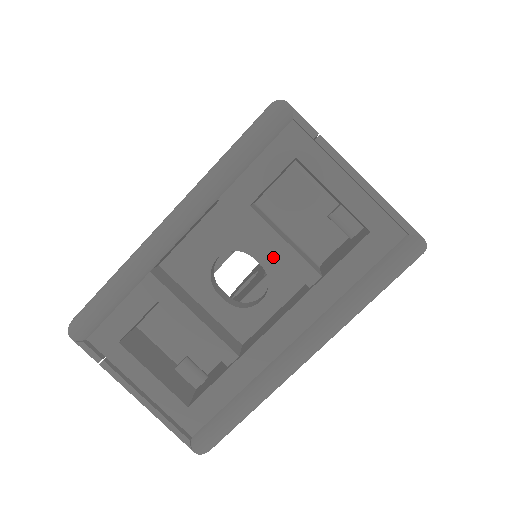
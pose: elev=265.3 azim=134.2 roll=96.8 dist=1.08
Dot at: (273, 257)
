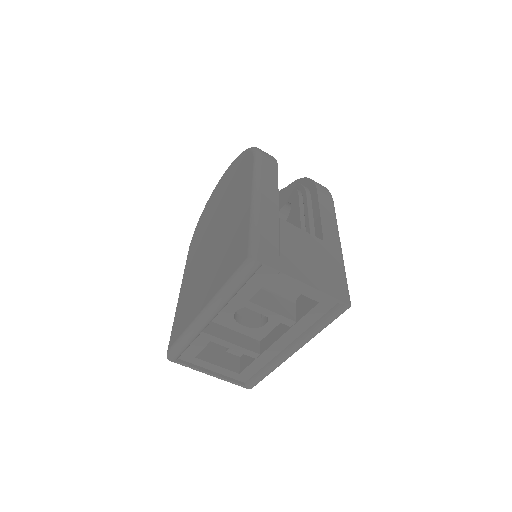
Dot at: occluded
